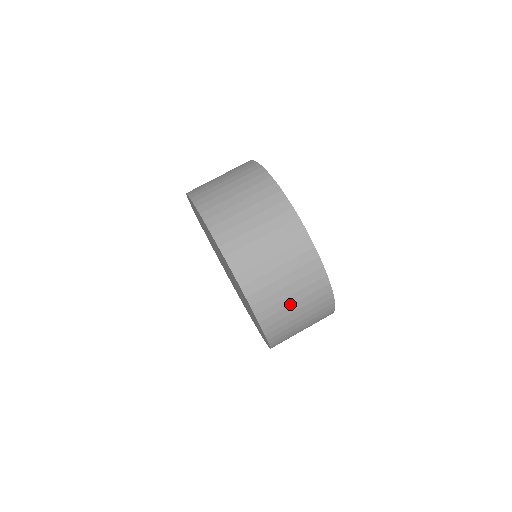
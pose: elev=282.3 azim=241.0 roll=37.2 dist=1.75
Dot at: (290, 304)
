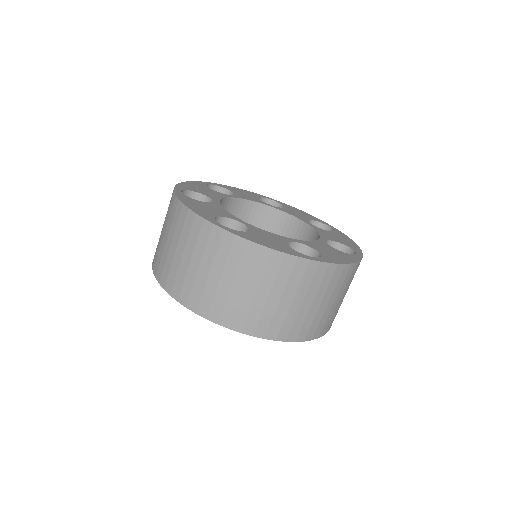
Dot at: occluded
